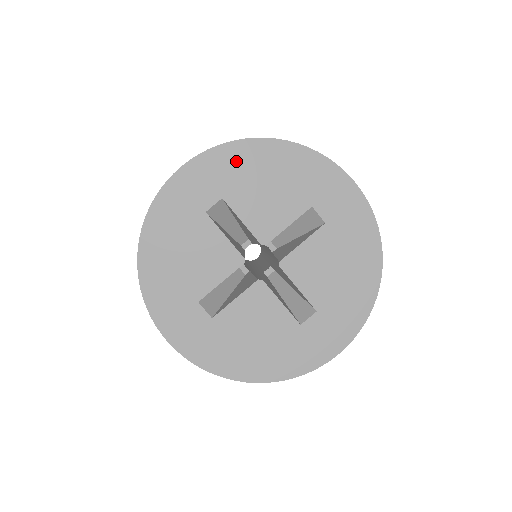
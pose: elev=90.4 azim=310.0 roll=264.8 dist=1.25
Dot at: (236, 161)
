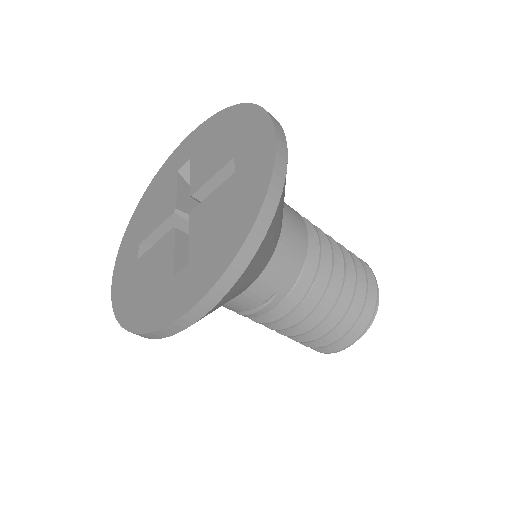
Dot at: (132, 232)
